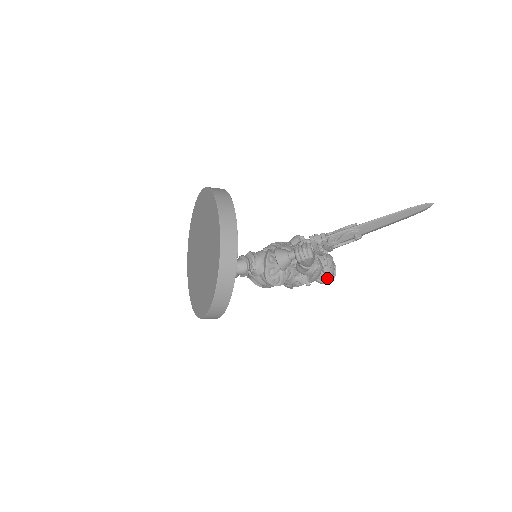
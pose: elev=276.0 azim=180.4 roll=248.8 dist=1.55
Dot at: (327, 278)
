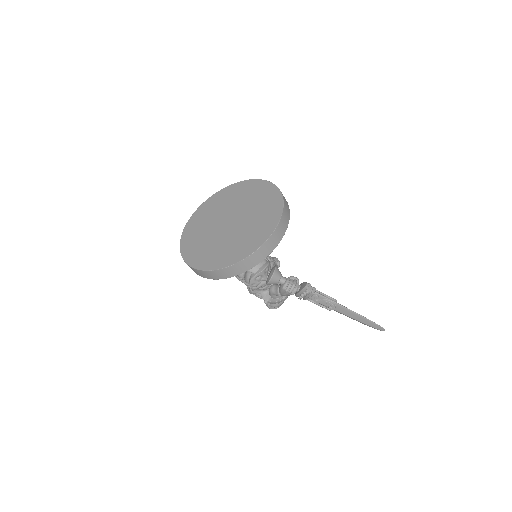
Dot at: (274, 306)
